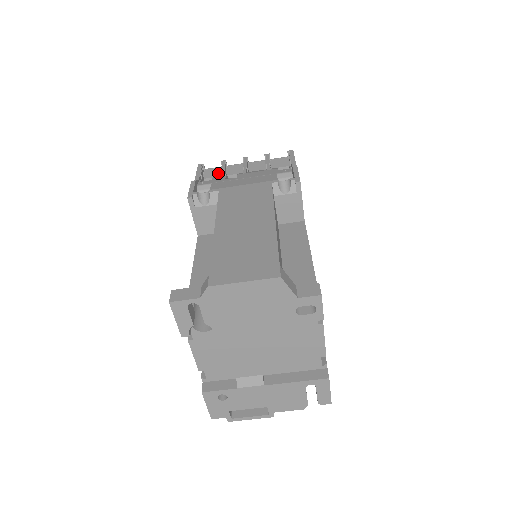
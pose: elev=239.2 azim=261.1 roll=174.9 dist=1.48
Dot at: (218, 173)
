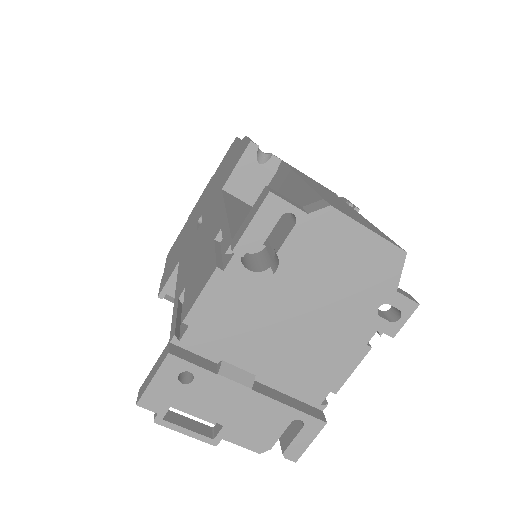
Dot at: occluded
